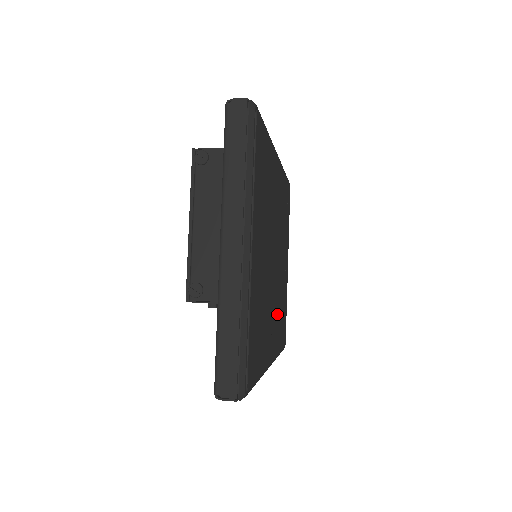
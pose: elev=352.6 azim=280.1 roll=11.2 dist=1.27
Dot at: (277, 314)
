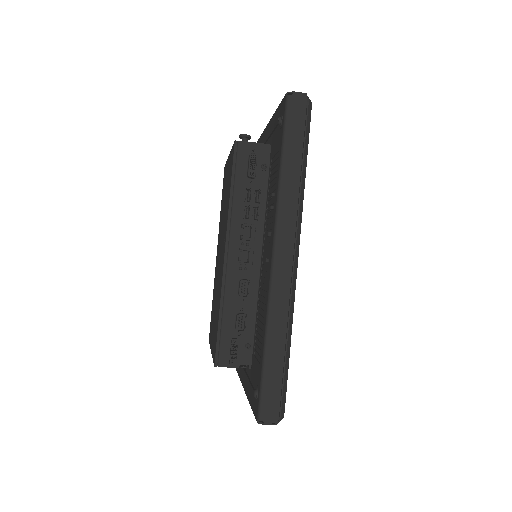
Dot at: occluded
